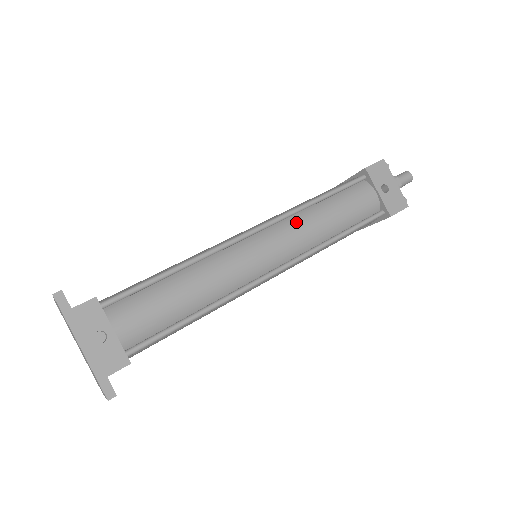
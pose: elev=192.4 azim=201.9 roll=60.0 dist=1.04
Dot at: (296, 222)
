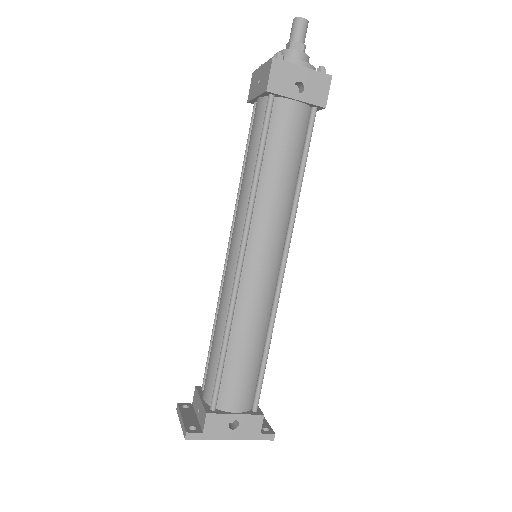
Dot at: (262, 212)
